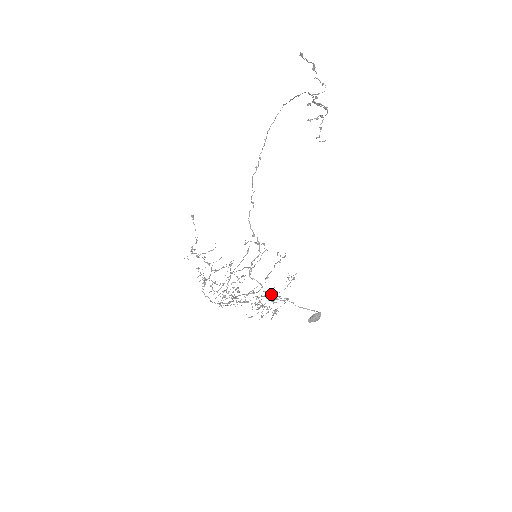
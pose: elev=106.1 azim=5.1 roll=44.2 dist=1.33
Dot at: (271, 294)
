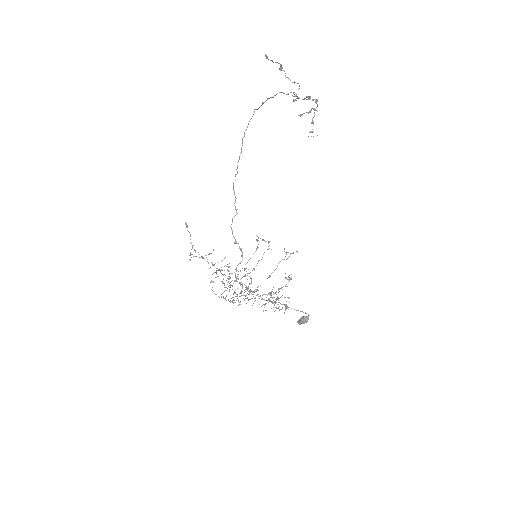
Dot at: occluded
